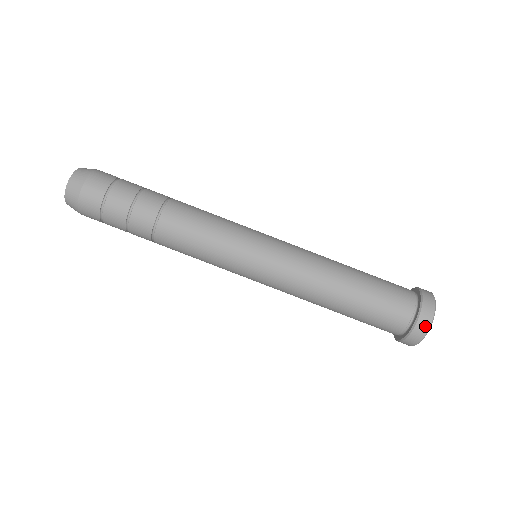
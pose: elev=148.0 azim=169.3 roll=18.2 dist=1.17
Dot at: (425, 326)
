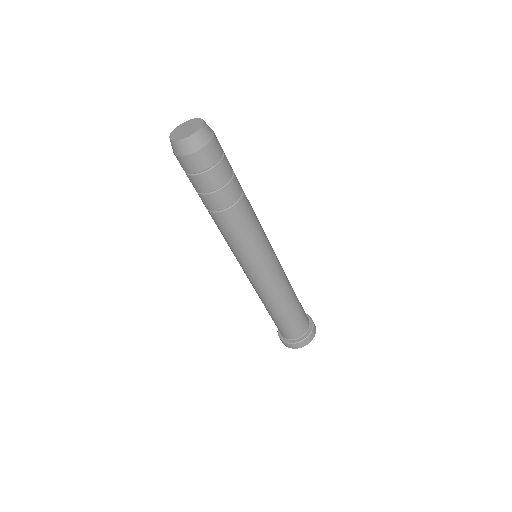
Dot at: (314, 335)
